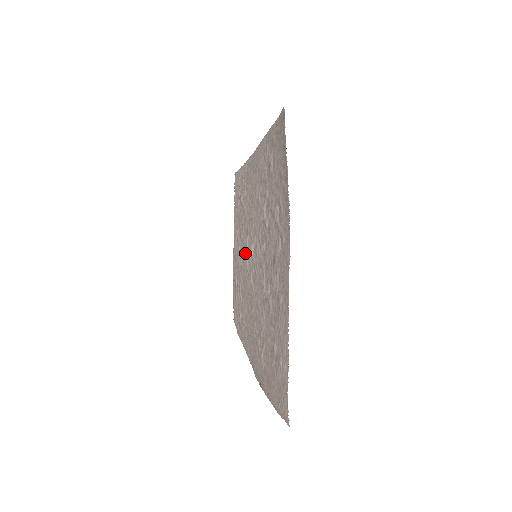
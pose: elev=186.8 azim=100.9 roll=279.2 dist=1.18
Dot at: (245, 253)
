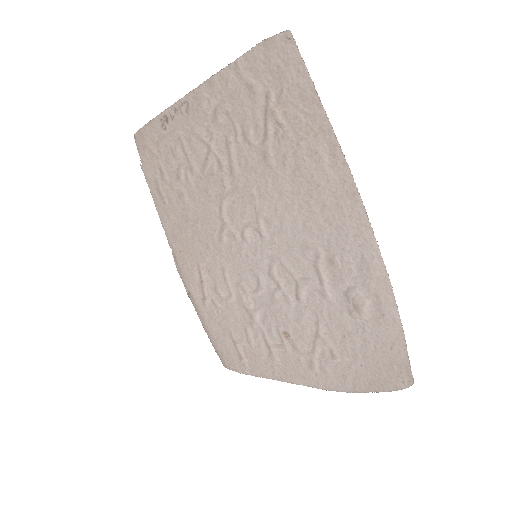
Dot at: (228, 184)
